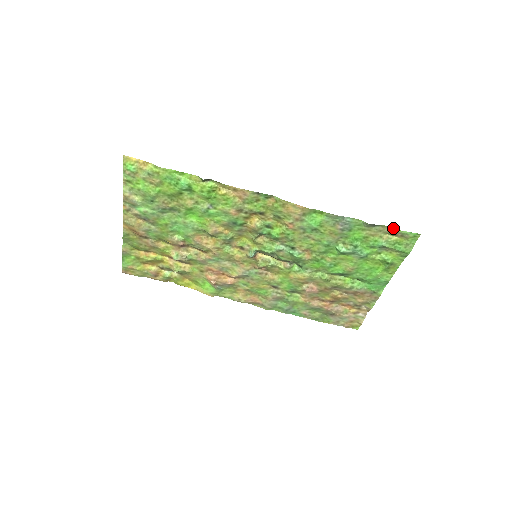
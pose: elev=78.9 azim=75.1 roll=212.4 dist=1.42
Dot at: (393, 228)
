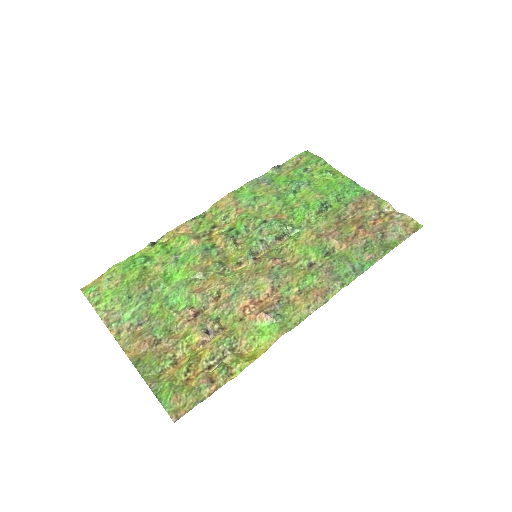
Dot at: (289, 160)
